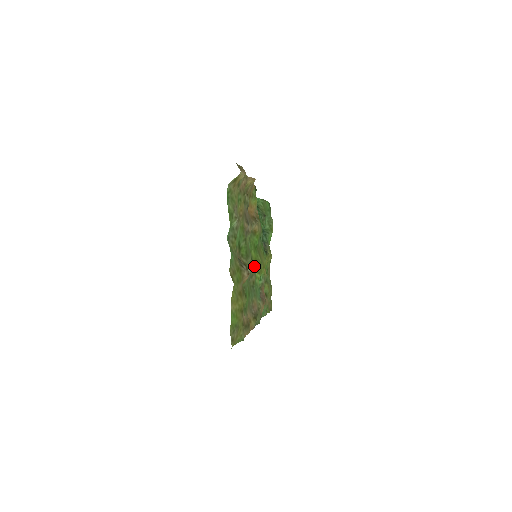
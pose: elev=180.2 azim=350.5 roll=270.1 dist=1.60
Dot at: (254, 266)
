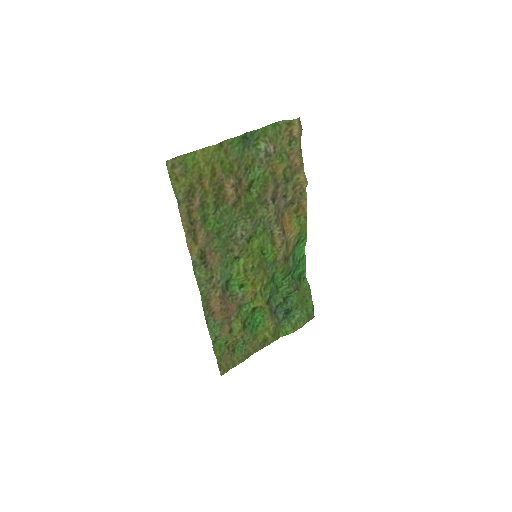
Dot at: (246, 247)
